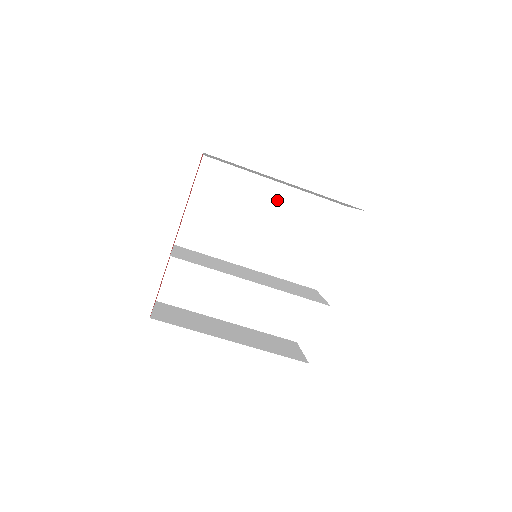
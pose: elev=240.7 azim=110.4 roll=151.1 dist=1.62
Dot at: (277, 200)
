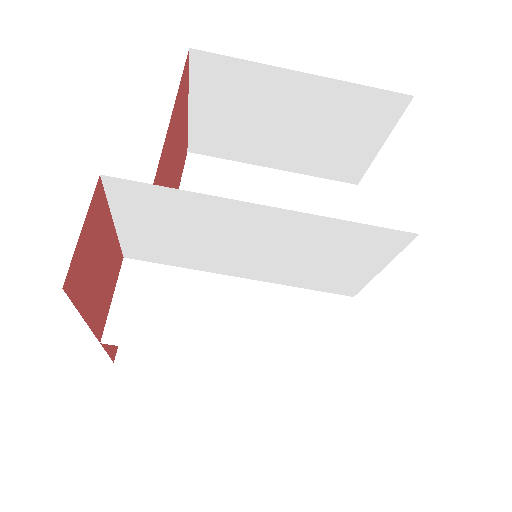
Dot at: (271, 225)
